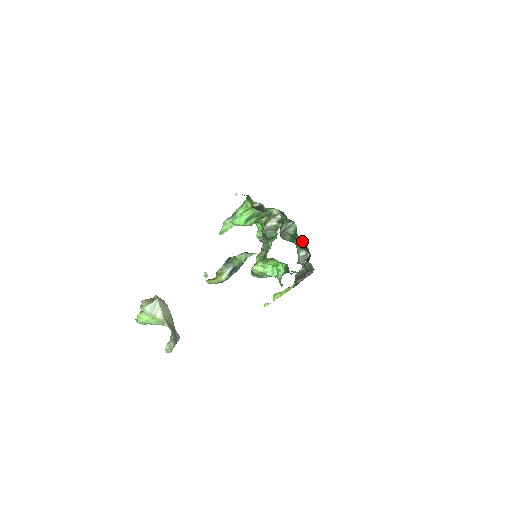
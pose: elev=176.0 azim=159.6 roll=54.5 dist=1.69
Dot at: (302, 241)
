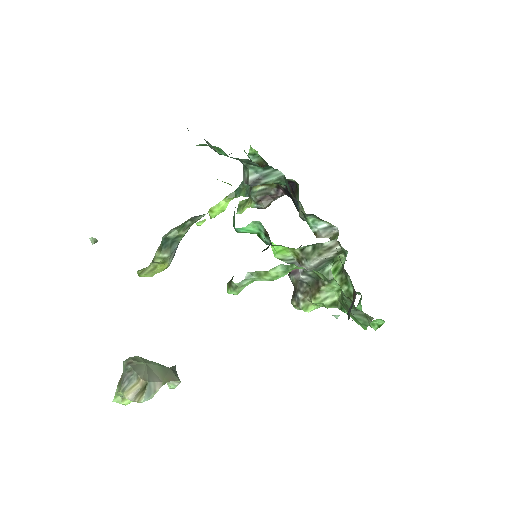
Dot at: occluded
